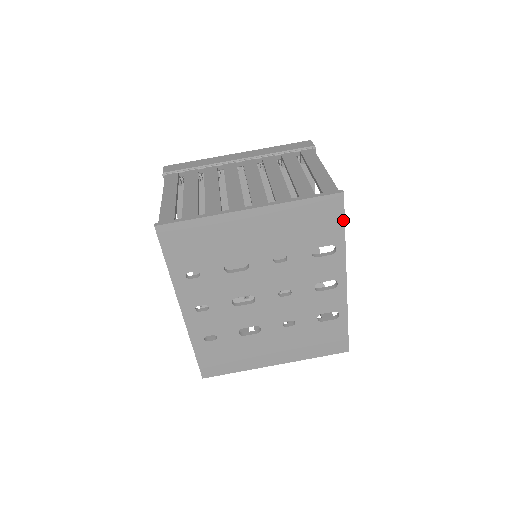
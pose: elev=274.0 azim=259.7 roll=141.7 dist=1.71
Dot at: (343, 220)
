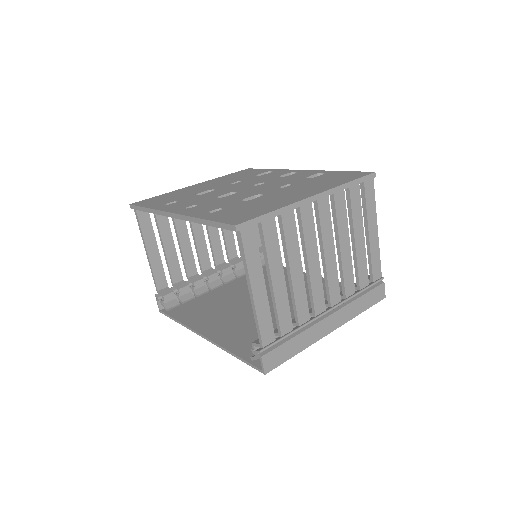
Dot at: (261, 169)
